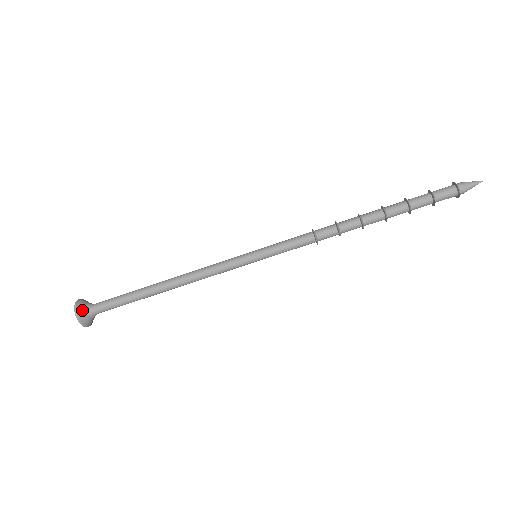
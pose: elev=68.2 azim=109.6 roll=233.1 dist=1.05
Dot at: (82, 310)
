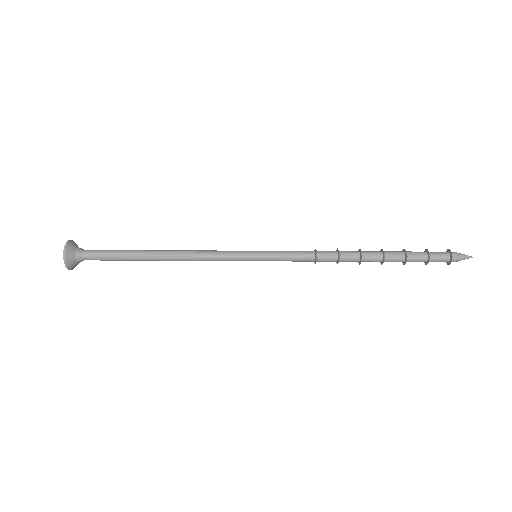
Dot at: (71, 256)
